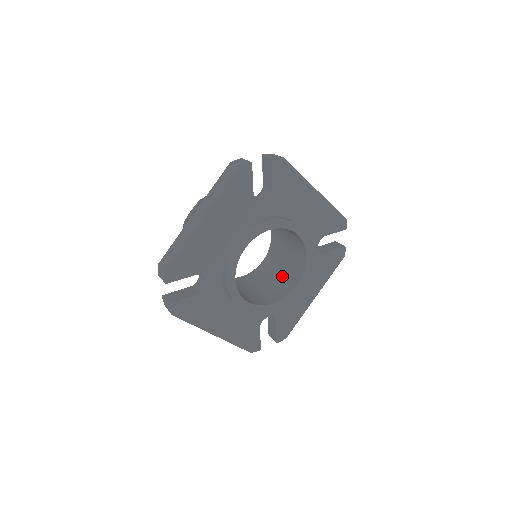
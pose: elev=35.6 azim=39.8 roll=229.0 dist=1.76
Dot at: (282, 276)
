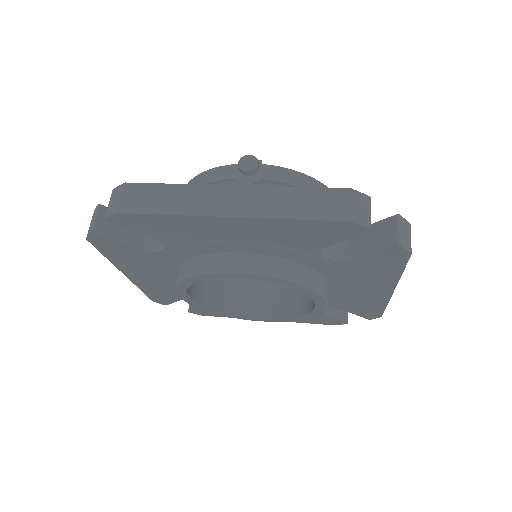
Dot at: occluded
